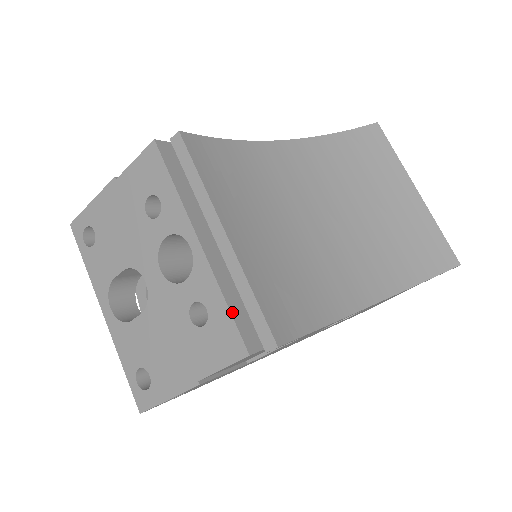
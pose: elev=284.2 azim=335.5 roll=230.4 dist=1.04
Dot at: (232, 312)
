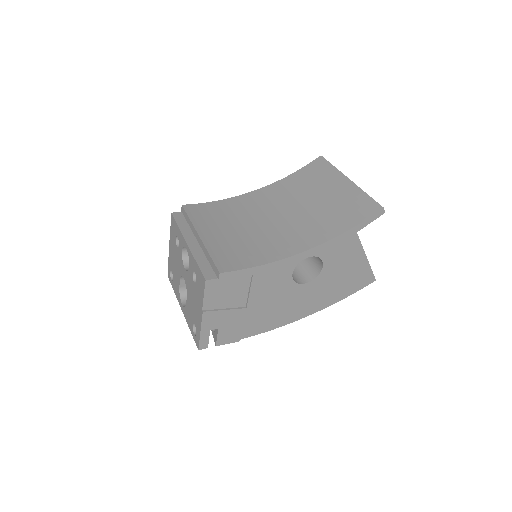
Dot at: (199, 266)
